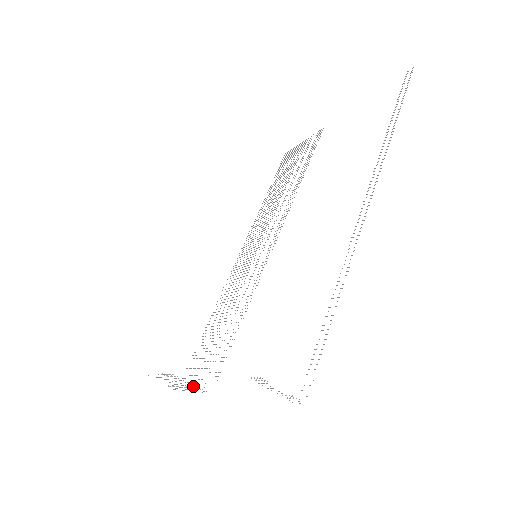
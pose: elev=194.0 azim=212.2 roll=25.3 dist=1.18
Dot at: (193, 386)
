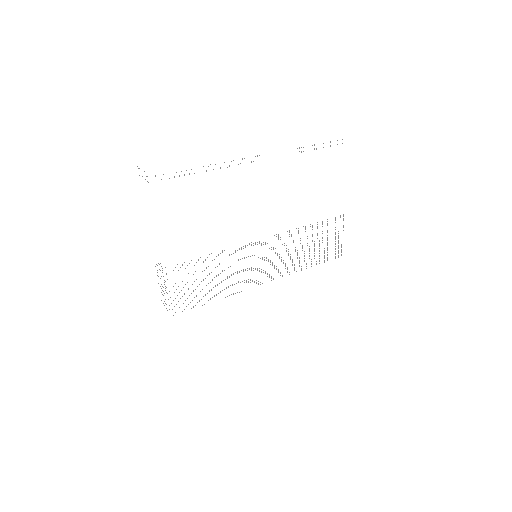
Dot at: occluded
